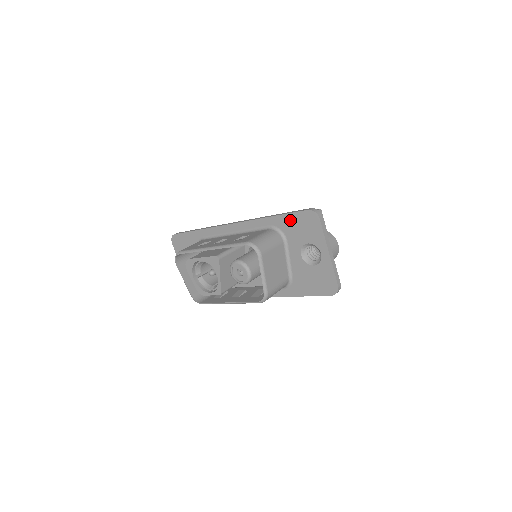
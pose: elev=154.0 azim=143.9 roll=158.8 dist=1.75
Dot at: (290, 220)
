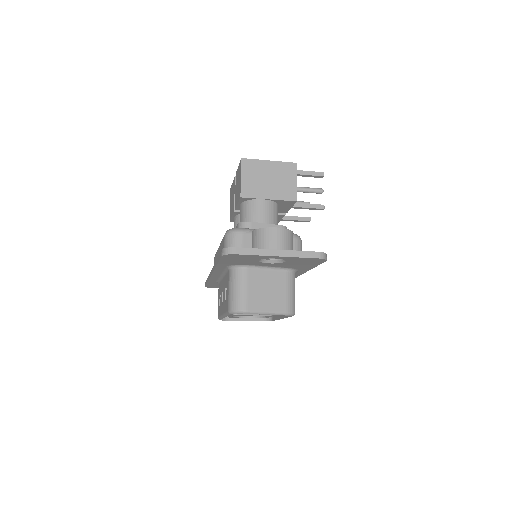
Dot at: (227, 262)
